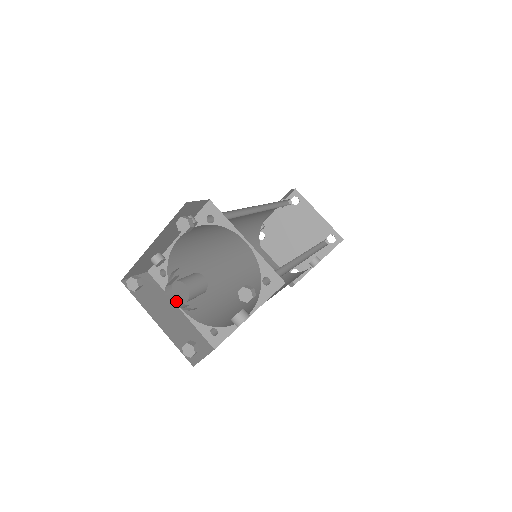
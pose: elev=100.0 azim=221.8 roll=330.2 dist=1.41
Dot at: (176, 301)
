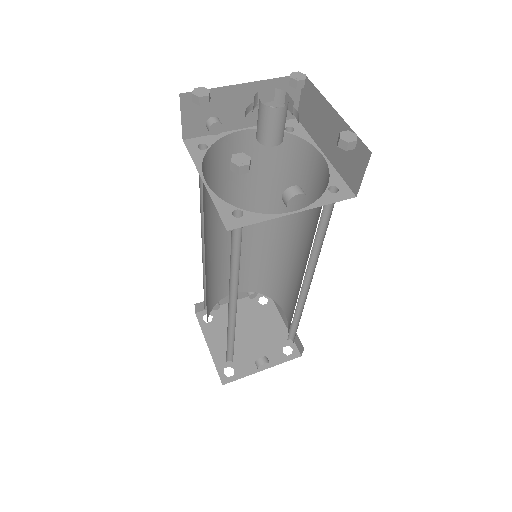
Dot at: (258, 112)
